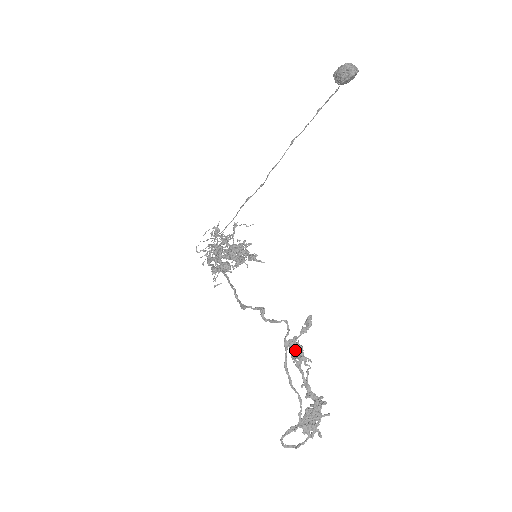
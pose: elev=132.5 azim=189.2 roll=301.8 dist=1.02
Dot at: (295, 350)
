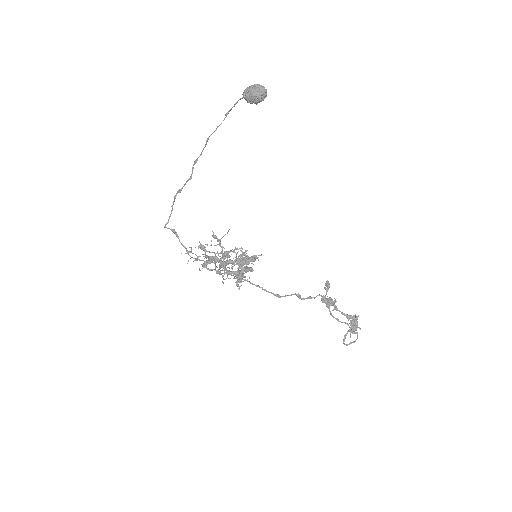
Dot at: (330, 303)
